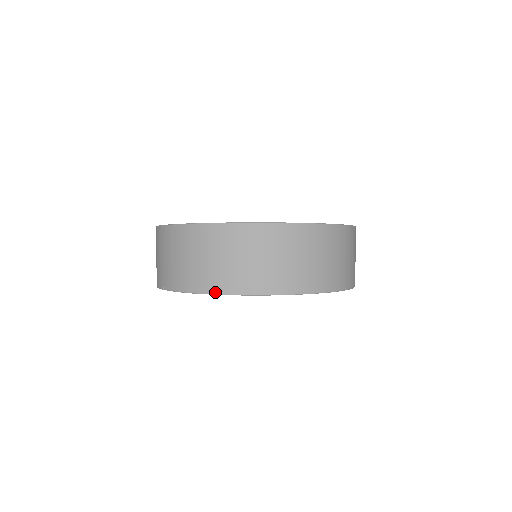
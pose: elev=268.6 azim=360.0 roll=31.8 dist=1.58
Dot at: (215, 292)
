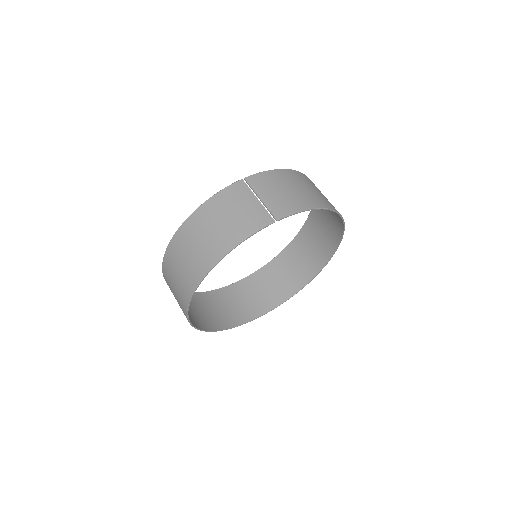
Dot at: (326, 207)
